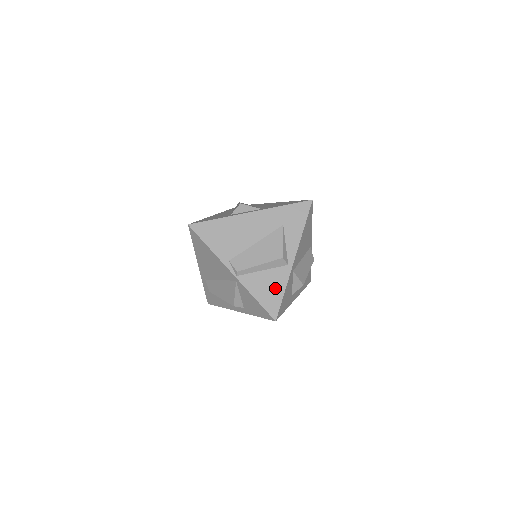
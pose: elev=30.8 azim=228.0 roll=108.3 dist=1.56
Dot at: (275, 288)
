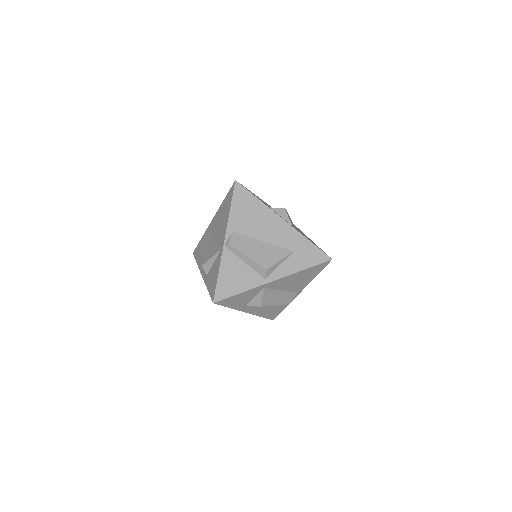
Dot at: (239, 283)
